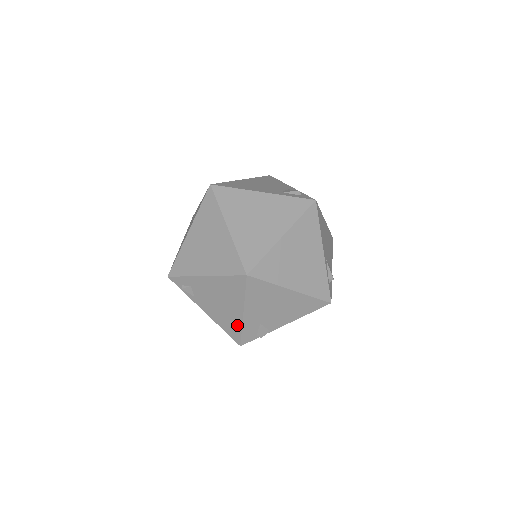
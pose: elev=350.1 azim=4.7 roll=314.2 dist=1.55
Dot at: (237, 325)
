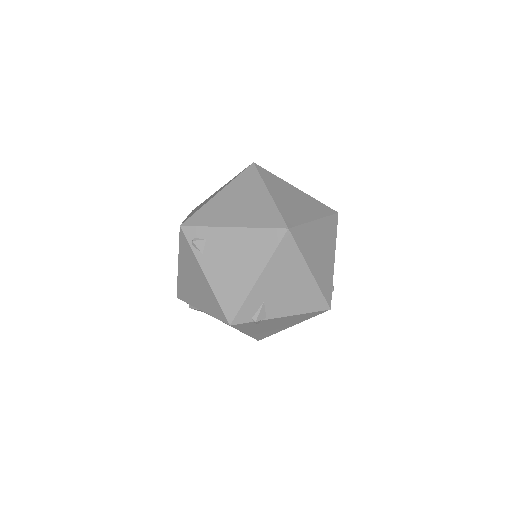
Dot at: (241, 294)
